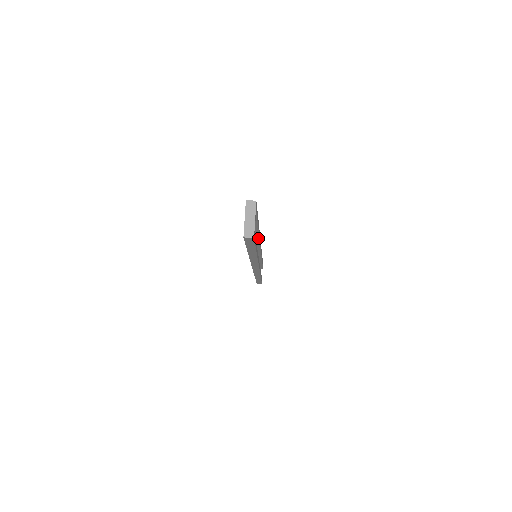
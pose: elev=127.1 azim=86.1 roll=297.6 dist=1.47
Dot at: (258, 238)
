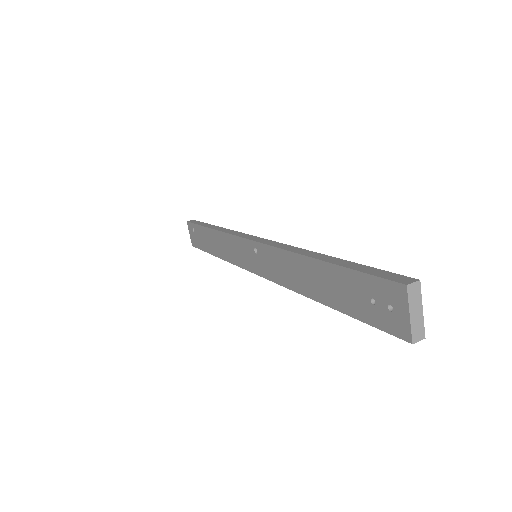
Dot at: occluded
